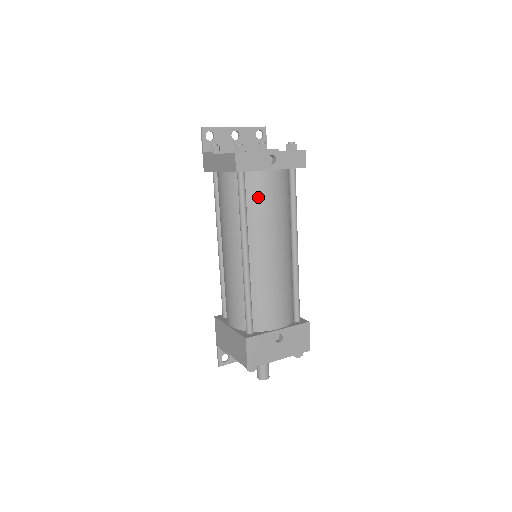
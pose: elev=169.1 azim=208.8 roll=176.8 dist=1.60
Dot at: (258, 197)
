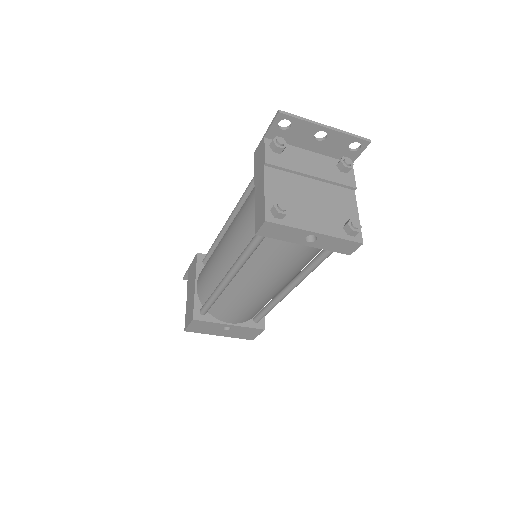
Dot at: (272, 252)
